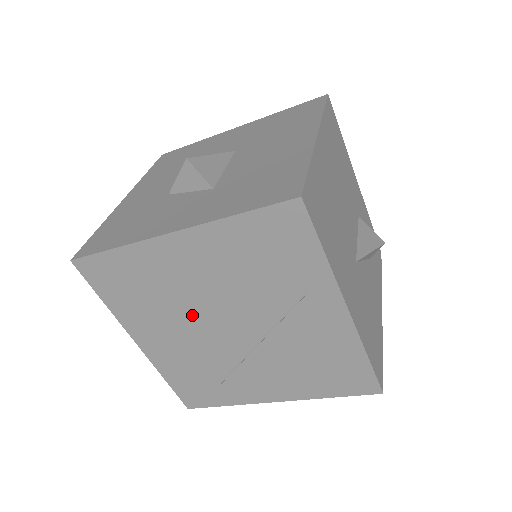
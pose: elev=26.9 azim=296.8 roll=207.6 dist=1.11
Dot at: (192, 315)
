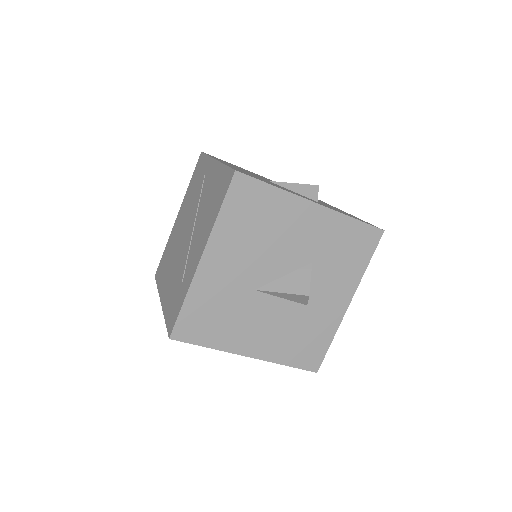
Dot at: (178, 247)
